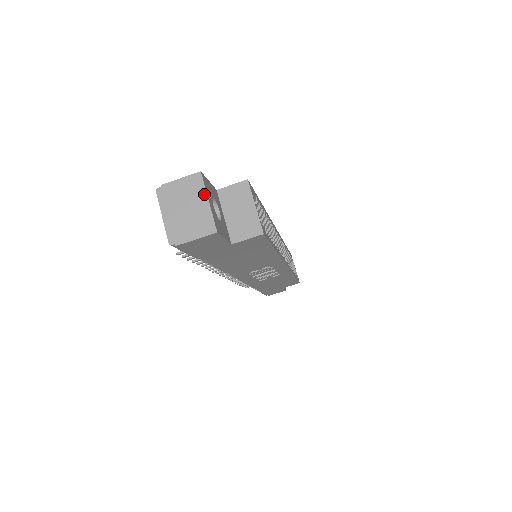
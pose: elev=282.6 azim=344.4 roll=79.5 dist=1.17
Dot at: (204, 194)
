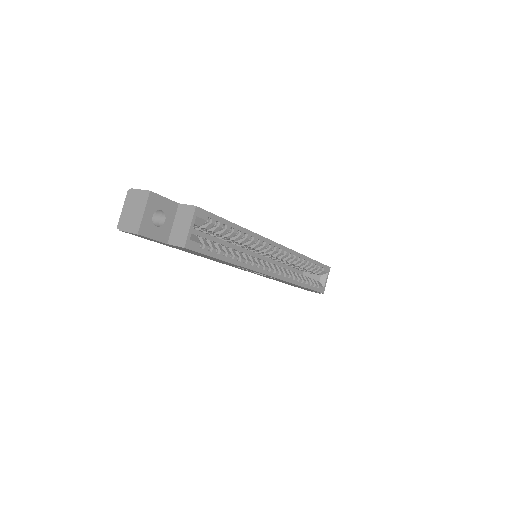
Dot at: (144, 206)
